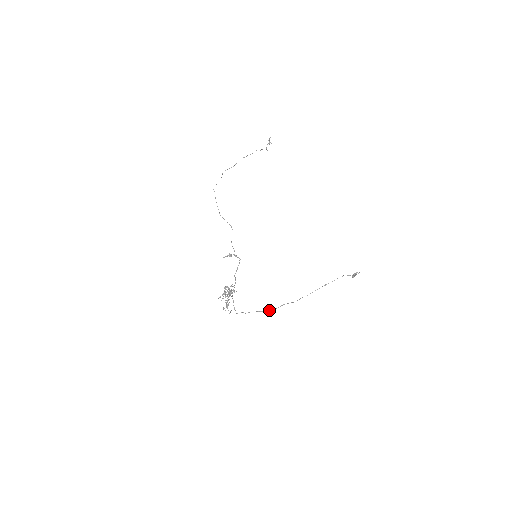
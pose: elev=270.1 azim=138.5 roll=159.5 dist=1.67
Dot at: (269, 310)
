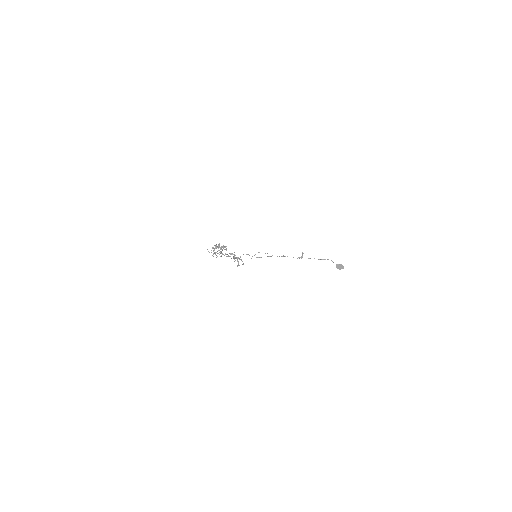
Dot at: occluded
